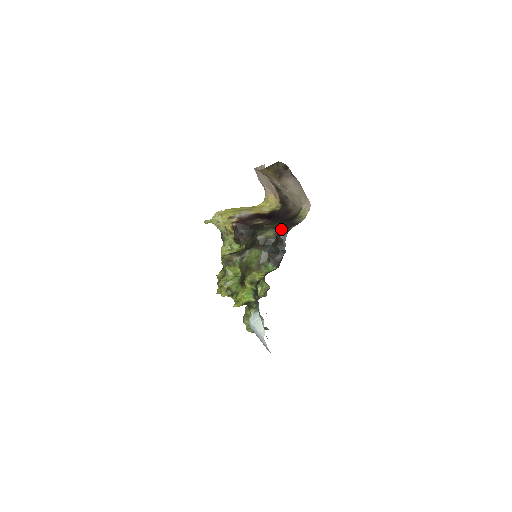
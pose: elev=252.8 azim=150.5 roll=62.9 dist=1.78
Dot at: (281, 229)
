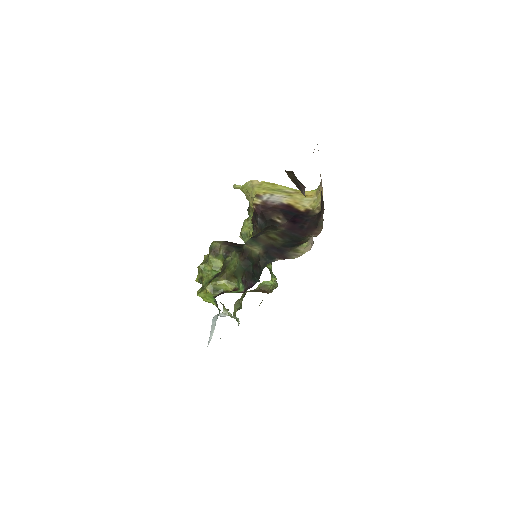
Dot at: (267, 253)
